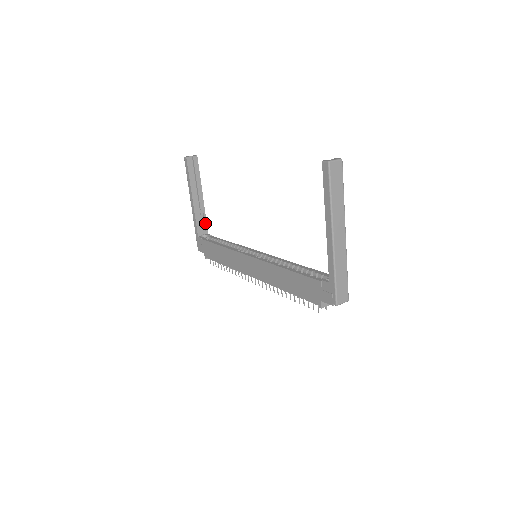
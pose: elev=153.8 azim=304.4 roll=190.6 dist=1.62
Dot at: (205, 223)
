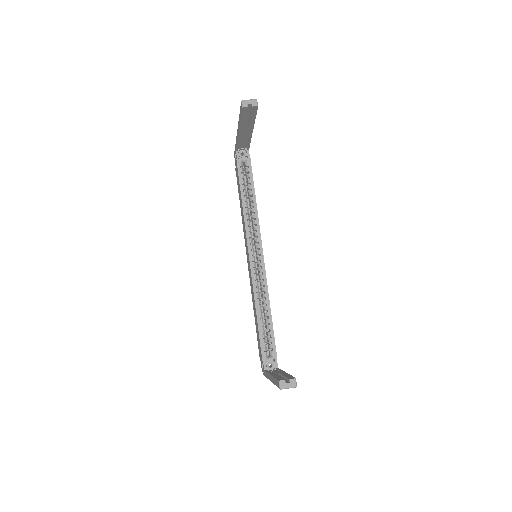
Dot at: (248, 144)
